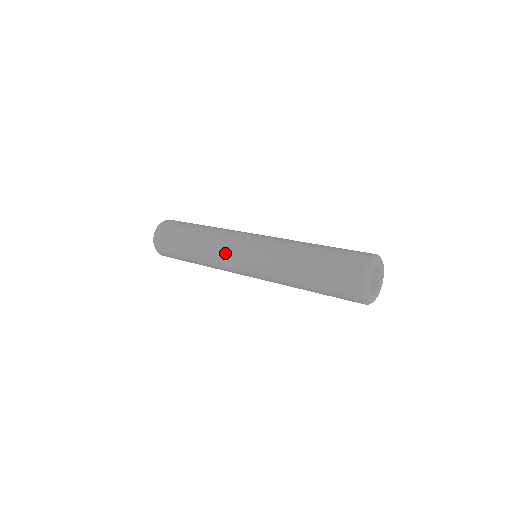
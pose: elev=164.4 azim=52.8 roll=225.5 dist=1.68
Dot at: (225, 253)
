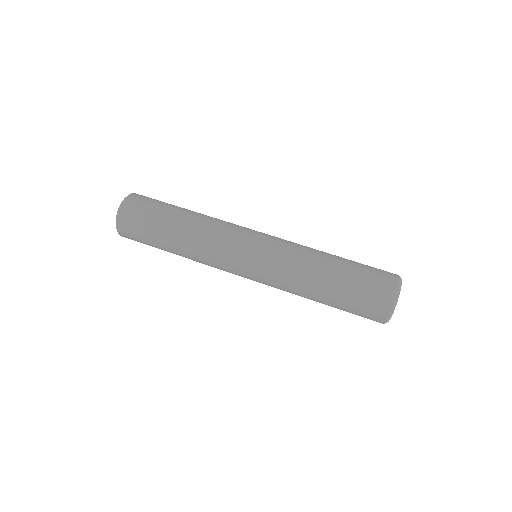
Dot at: occluded
